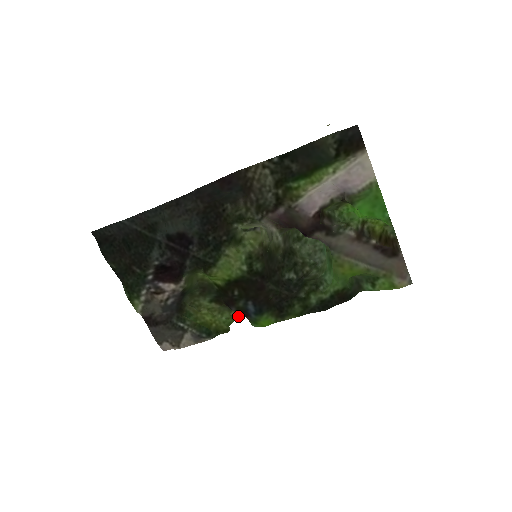
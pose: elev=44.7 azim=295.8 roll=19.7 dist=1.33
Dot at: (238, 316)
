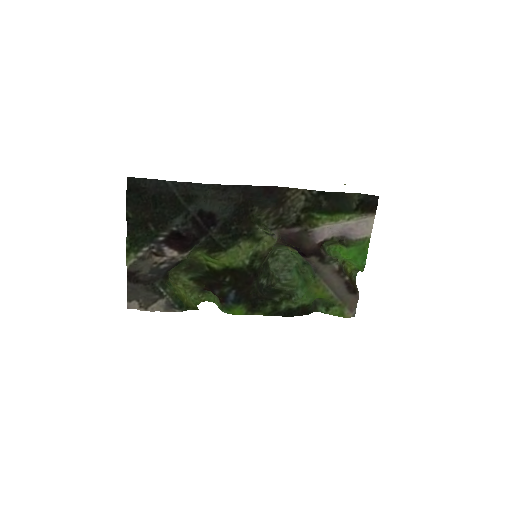
Dot at: (204, 300)
